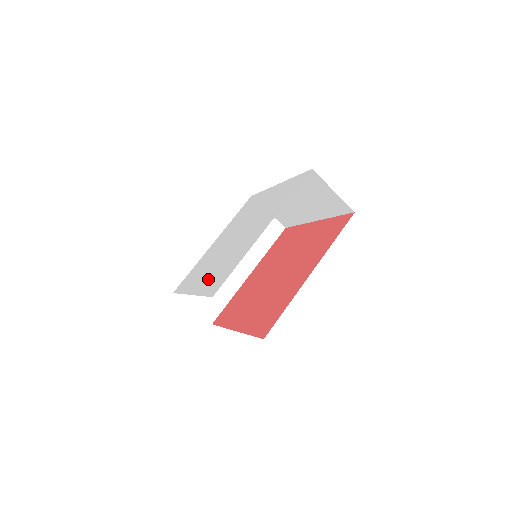
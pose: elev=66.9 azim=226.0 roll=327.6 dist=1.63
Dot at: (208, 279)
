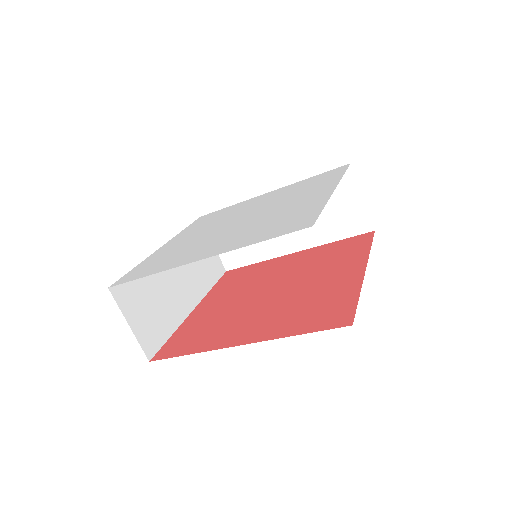
Dot at: (167, 250)
